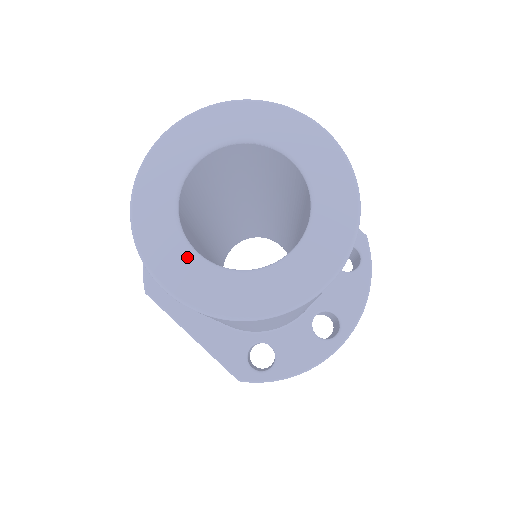
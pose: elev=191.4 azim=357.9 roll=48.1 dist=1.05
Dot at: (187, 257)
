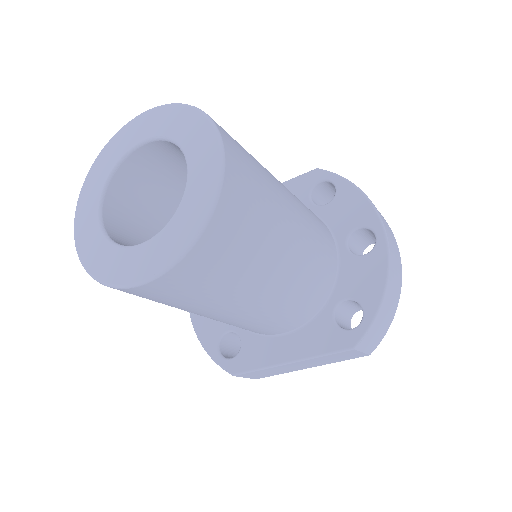
Dot at: (137, 252)
